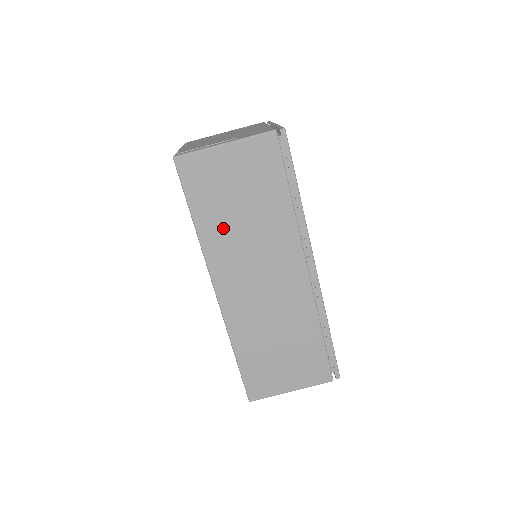
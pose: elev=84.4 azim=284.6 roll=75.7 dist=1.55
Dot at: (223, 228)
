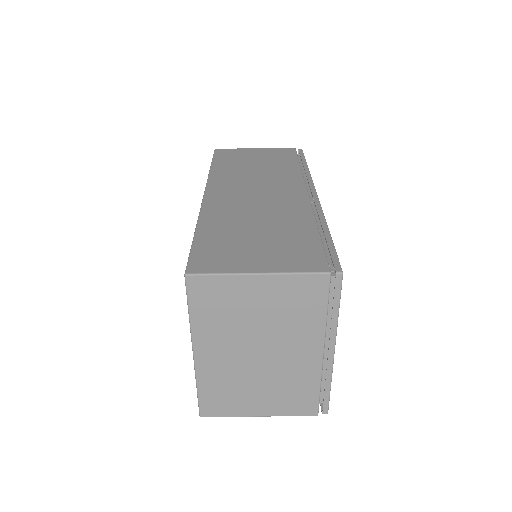
Dot at: (234, 170)
